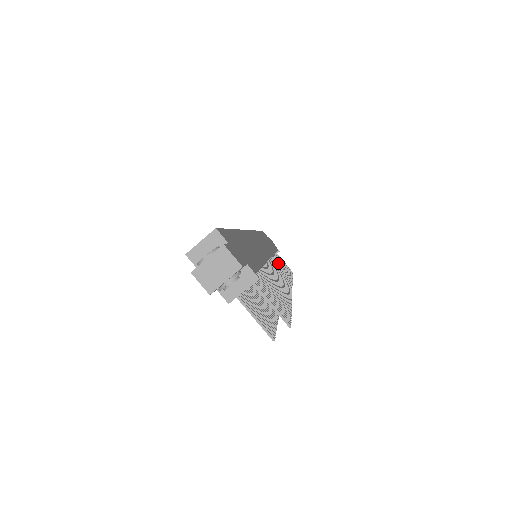
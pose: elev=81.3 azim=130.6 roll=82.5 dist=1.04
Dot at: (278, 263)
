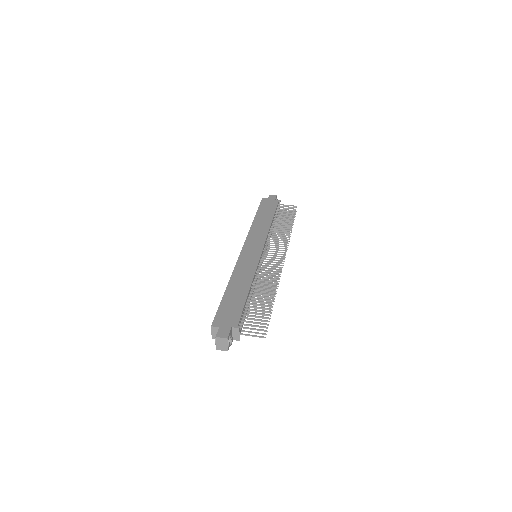
Dot at: occluded
